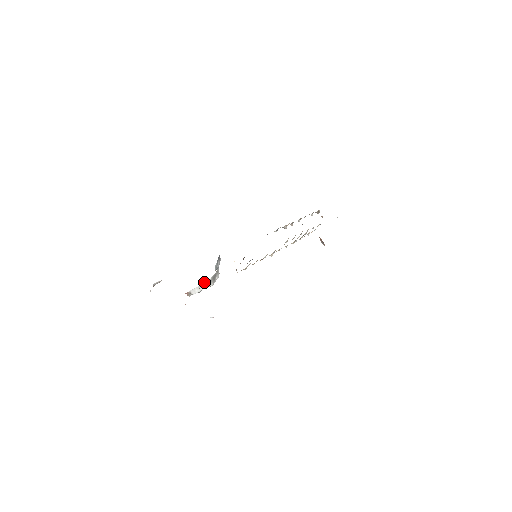
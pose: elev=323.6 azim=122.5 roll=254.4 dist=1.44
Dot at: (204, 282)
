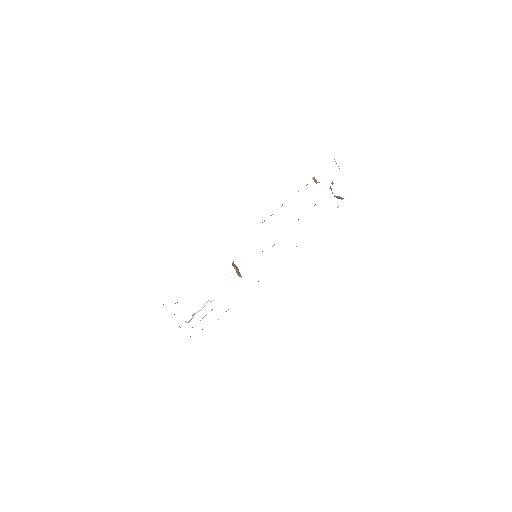
Dot at: (207, 301)
